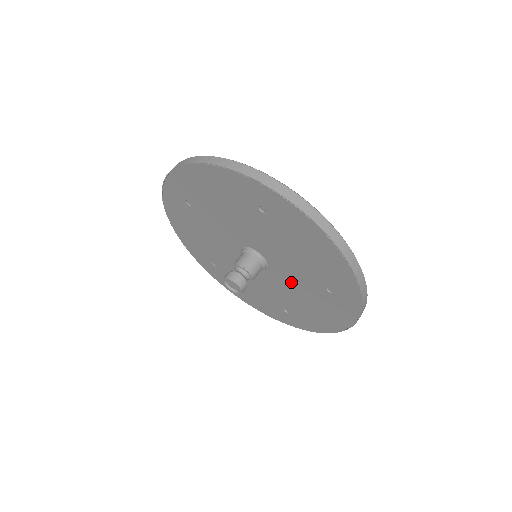
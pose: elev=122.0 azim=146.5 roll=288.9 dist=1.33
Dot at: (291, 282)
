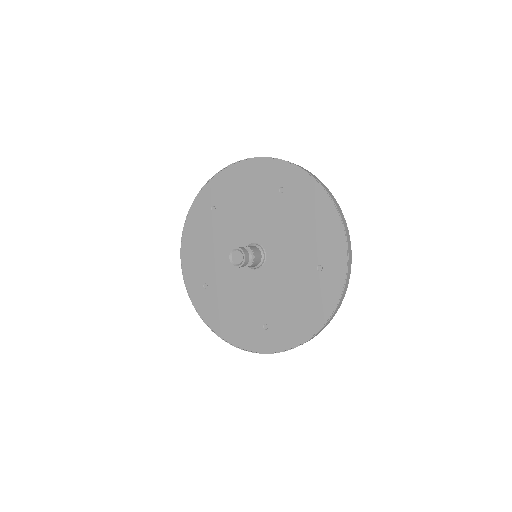
Dot at: (278, 230)
